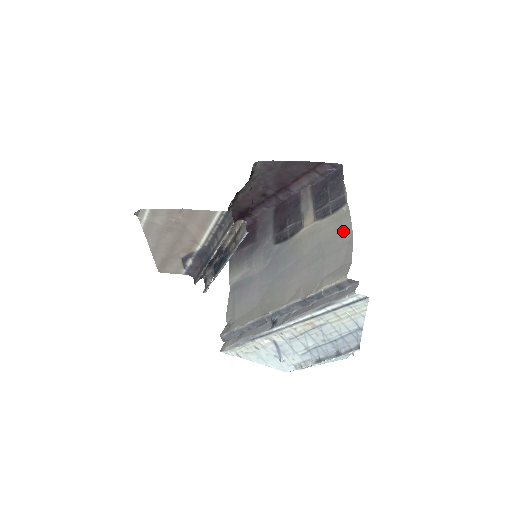
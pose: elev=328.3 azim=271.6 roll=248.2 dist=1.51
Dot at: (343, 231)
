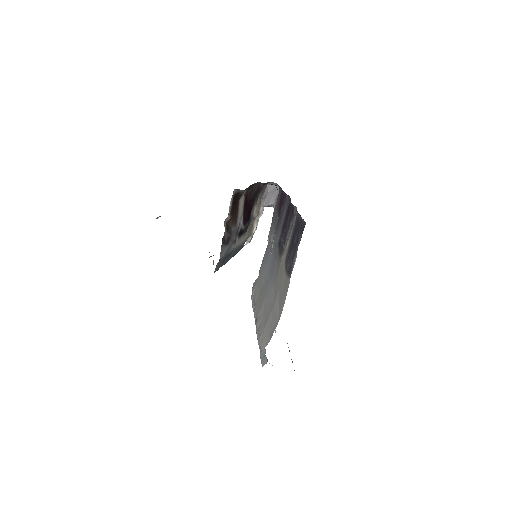
Dot at: (281, 303)
